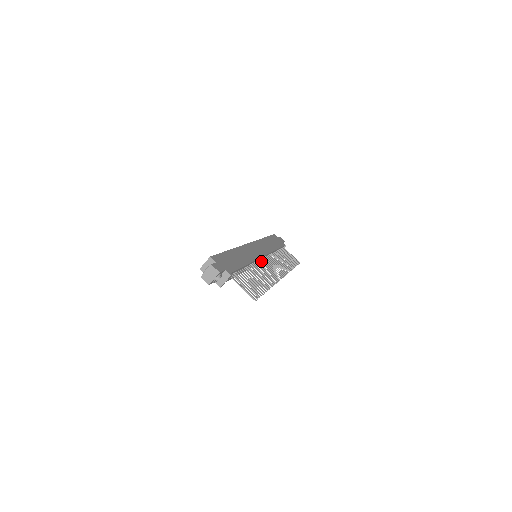
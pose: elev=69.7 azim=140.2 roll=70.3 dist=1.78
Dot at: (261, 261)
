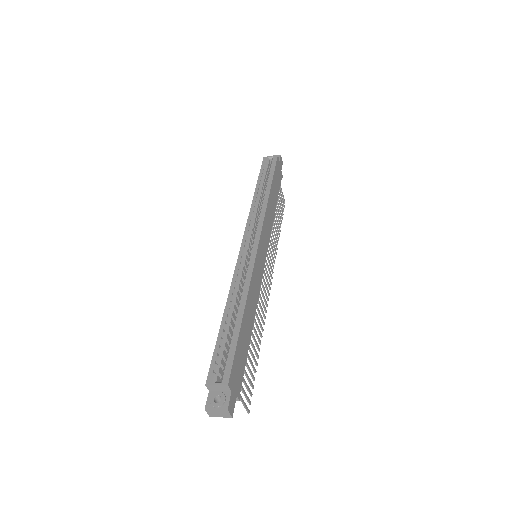
Dot at: occluded
